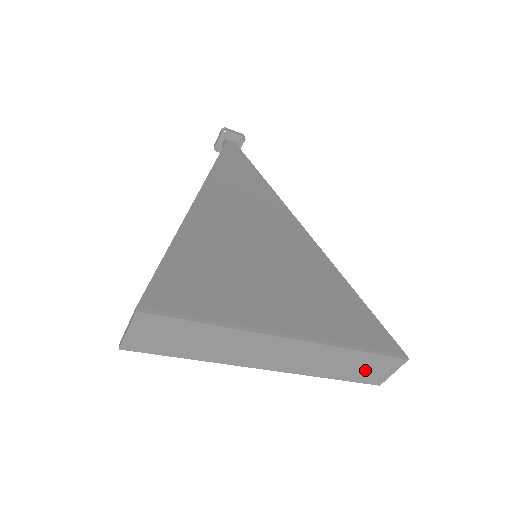
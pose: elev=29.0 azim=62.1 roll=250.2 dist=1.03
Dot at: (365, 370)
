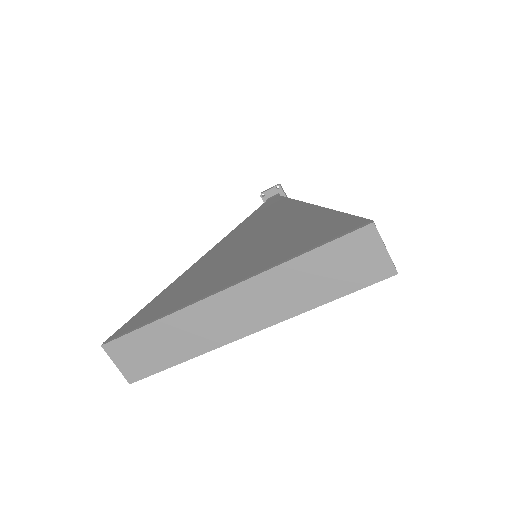
Dot at: (346, 269)
